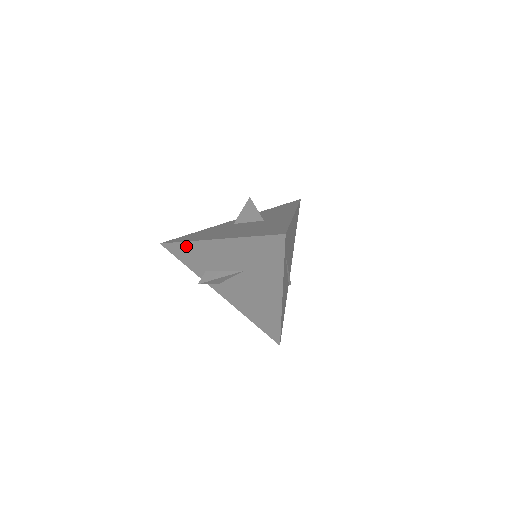
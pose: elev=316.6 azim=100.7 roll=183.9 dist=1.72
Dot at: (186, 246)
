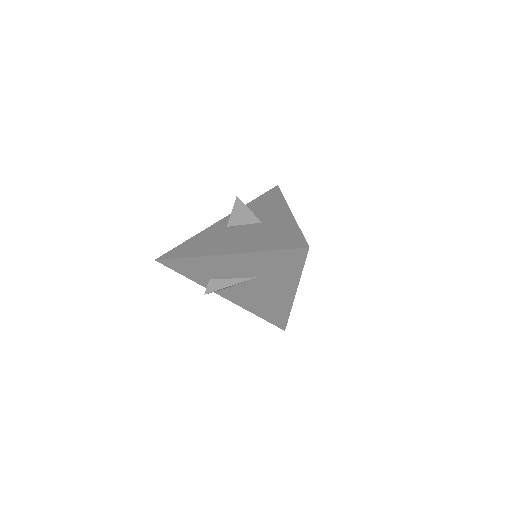
Dot at: (188, 261)
